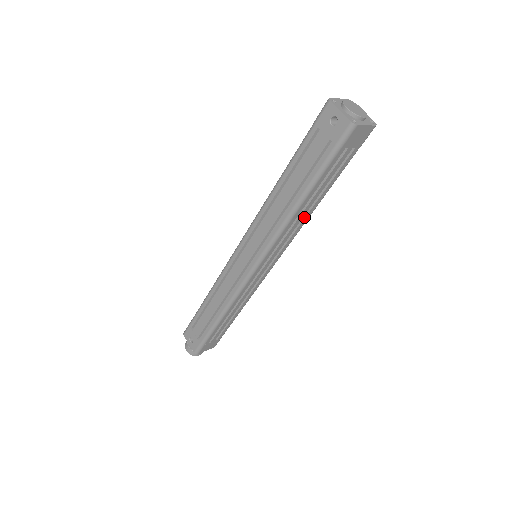
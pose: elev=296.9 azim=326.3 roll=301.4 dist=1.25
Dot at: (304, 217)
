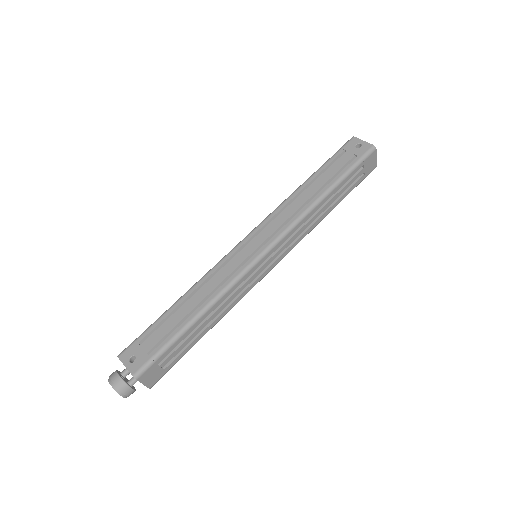
Dot at: (315, 221)
